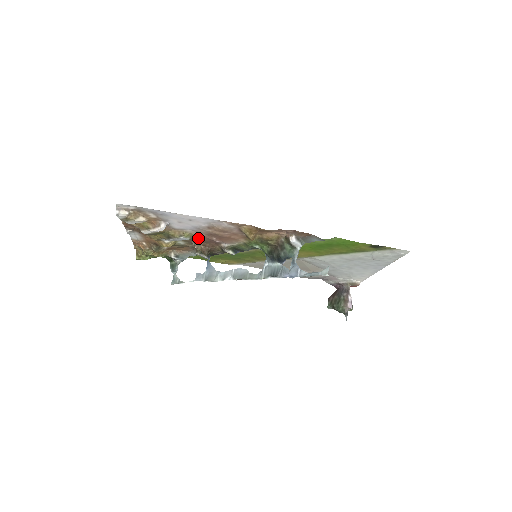
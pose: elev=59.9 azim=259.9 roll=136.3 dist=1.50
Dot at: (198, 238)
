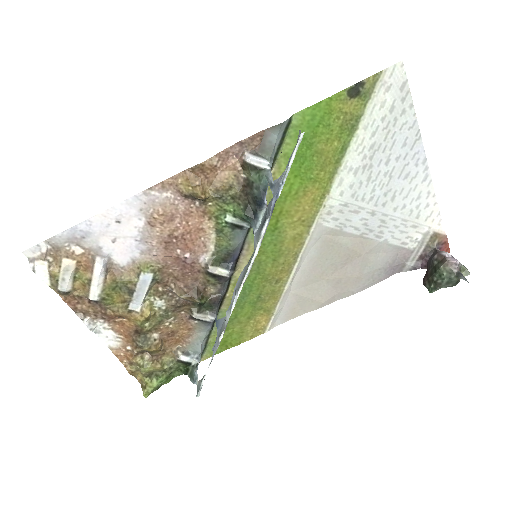
Dot at: (166, 272)
